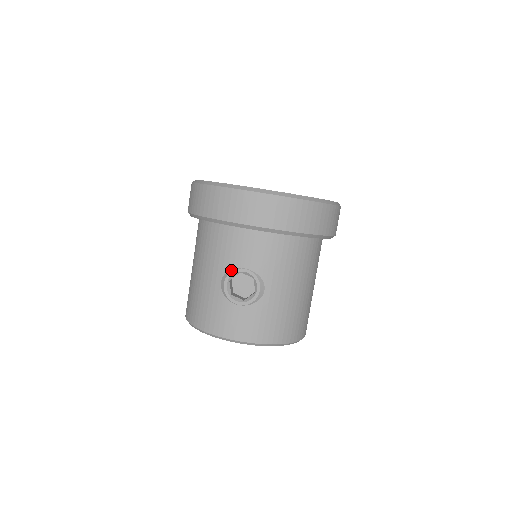
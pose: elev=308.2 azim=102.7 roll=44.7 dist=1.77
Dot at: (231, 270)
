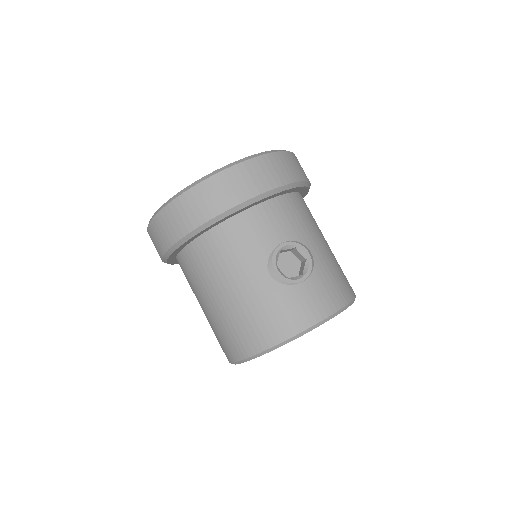
Dot at: (271, 254)
